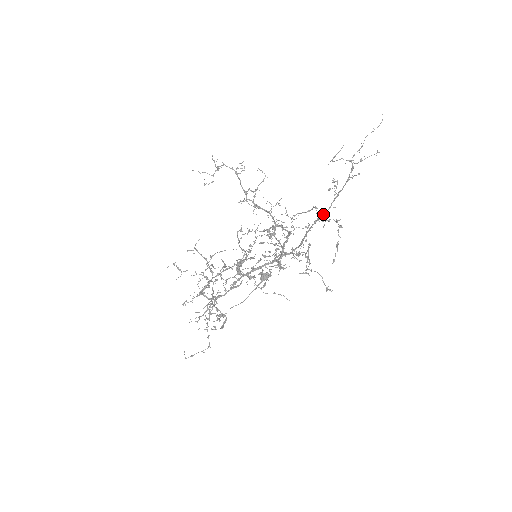
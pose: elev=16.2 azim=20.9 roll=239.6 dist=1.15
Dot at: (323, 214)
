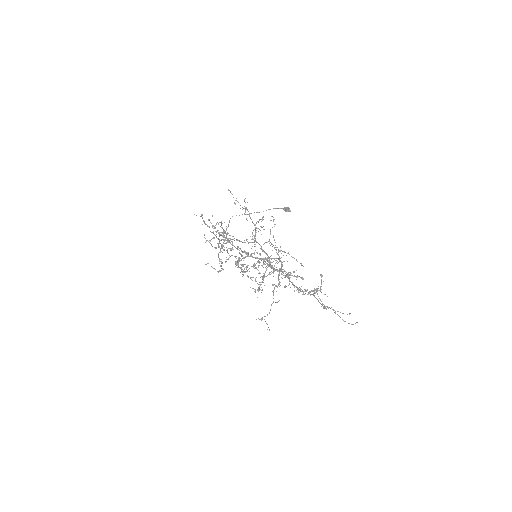
Dot at: (301, 291)
